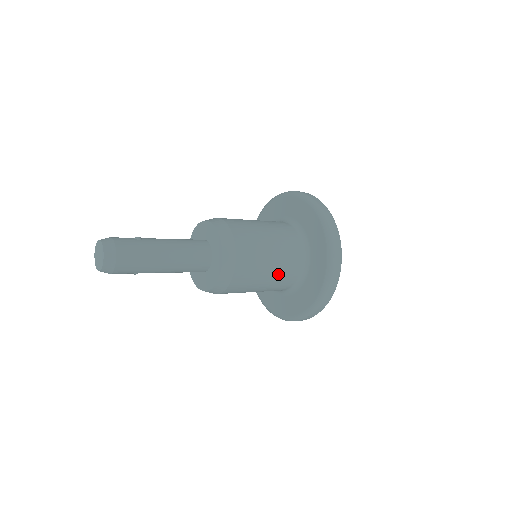
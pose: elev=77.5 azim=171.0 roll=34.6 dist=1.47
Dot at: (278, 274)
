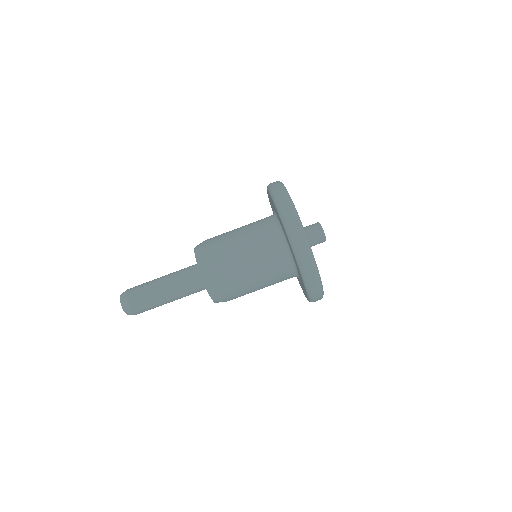
Dot at: (267, 278)
